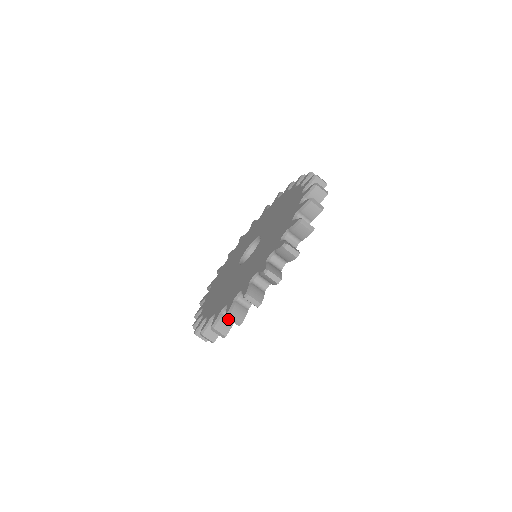
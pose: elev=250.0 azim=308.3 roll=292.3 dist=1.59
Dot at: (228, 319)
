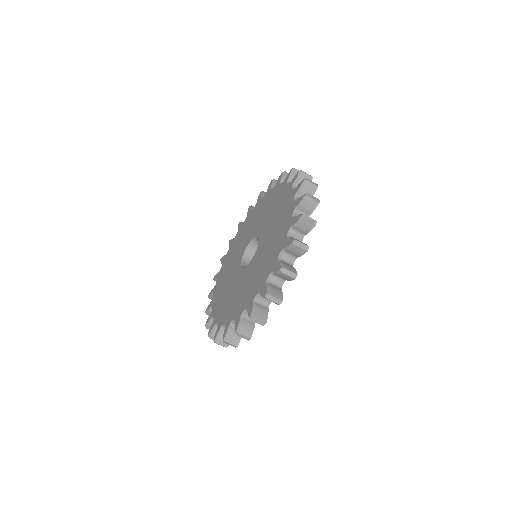
Dot at: occluded
